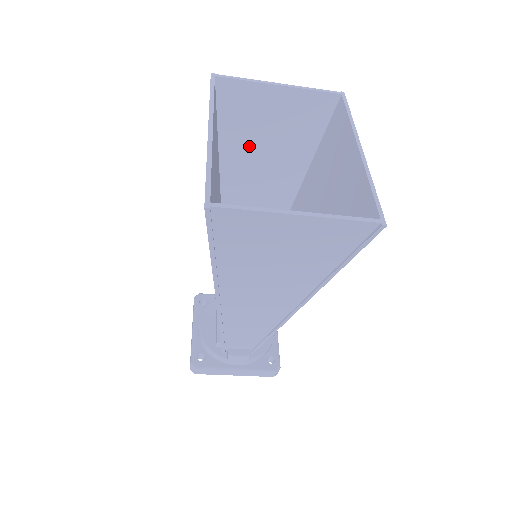
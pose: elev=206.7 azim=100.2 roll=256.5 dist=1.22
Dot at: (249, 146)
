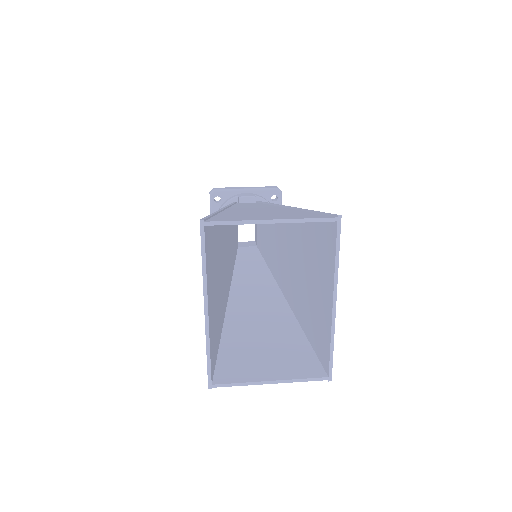
Dot at: occluded
